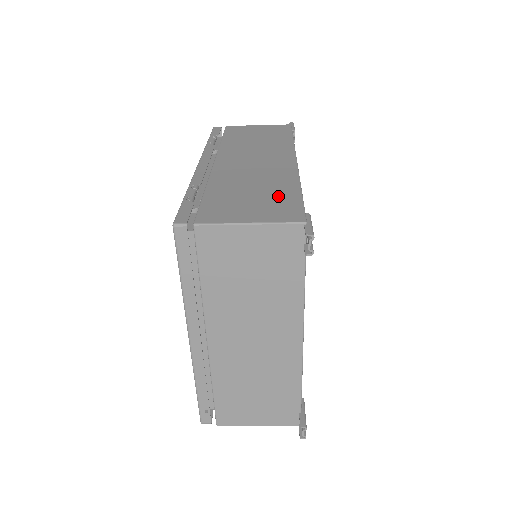
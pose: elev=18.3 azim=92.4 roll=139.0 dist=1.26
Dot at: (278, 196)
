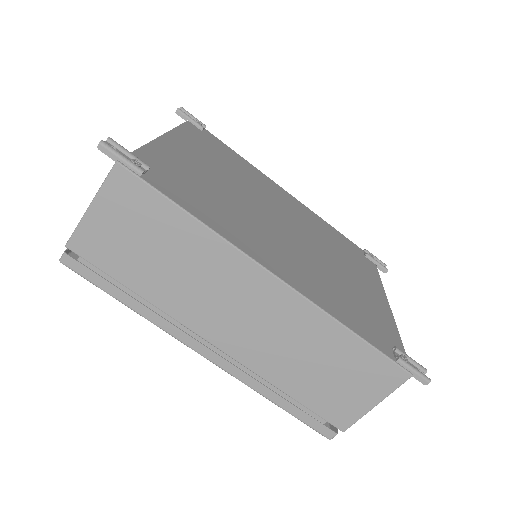
Dot at: occluded
